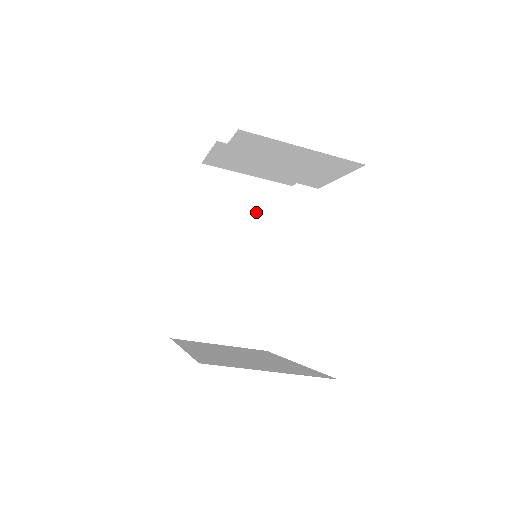
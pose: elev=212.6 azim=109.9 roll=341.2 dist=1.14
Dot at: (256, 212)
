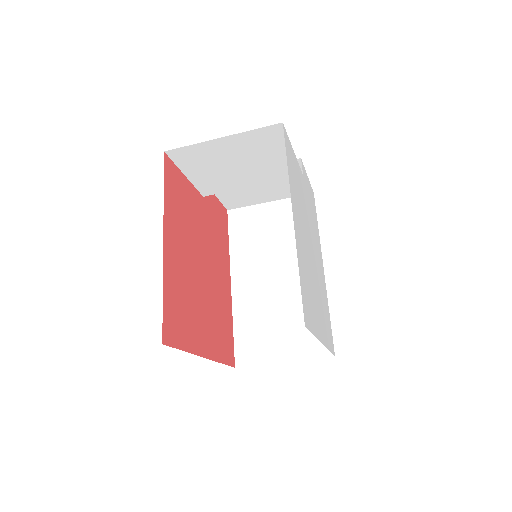
Dot at: (285, 229)
